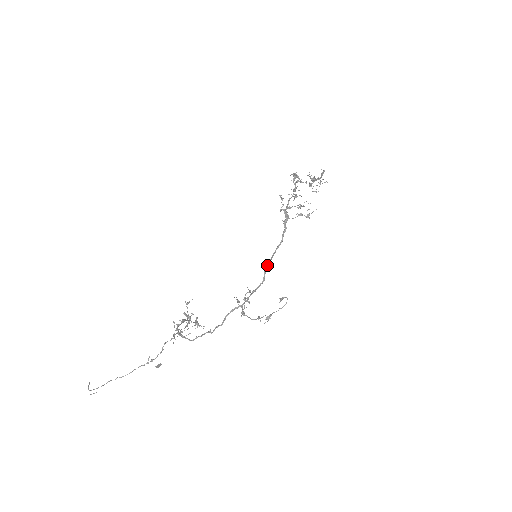
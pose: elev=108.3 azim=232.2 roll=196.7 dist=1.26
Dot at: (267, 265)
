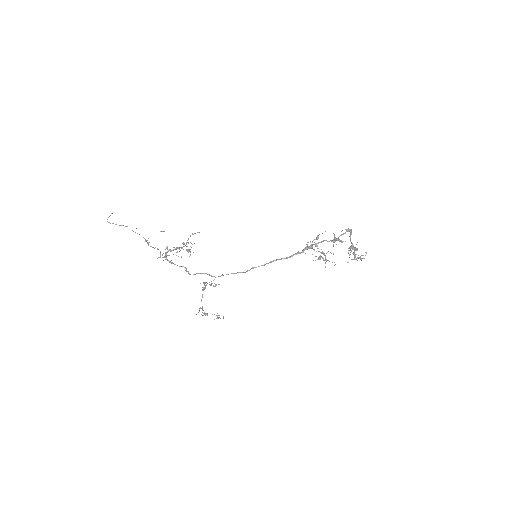
Dot at: (258, 266)
